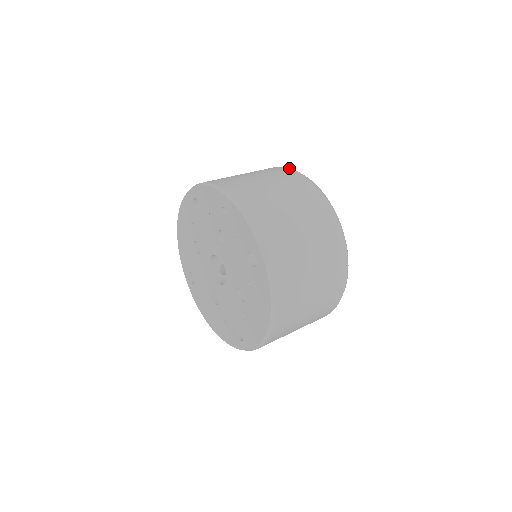
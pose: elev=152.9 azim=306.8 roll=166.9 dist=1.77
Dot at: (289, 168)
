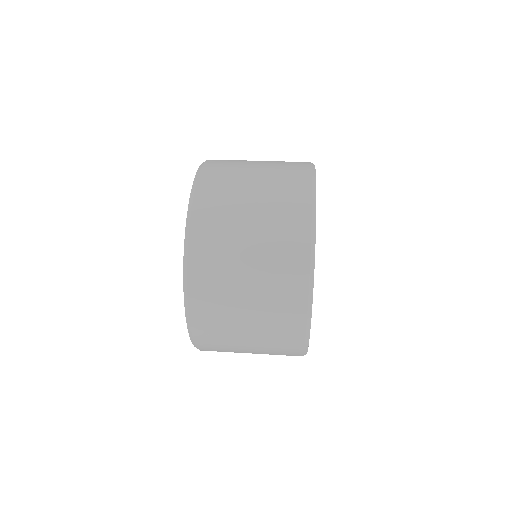
Dot at: occluded
